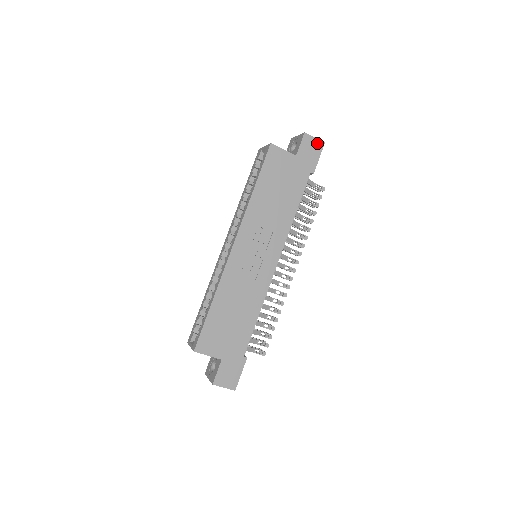
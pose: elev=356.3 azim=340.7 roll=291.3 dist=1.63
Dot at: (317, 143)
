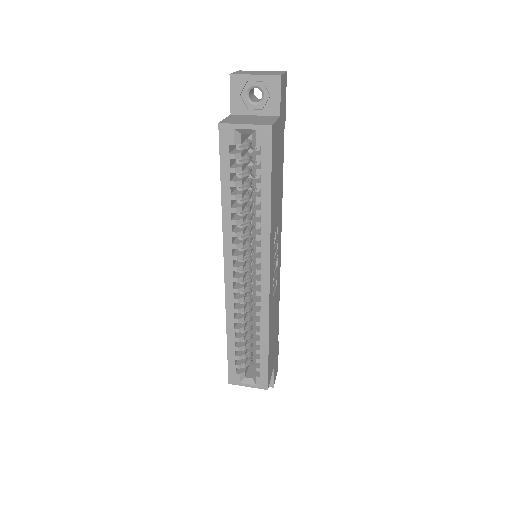
Dot at: (285, 79)
